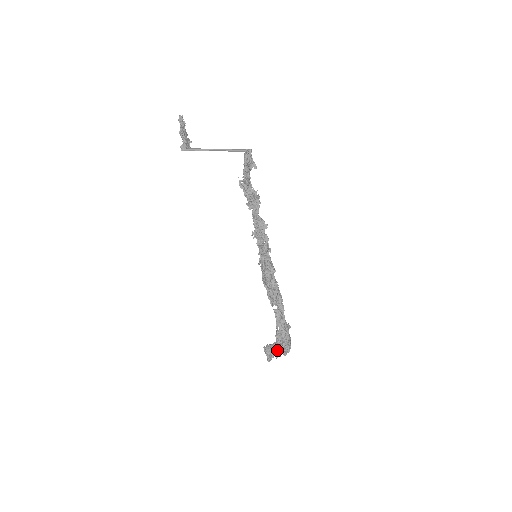
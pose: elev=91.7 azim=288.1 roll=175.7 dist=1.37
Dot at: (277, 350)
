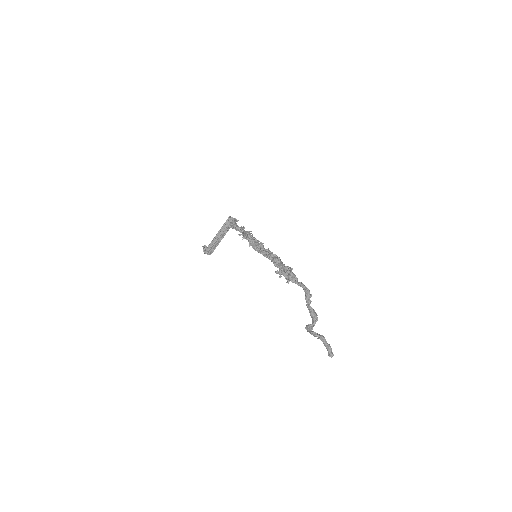
Dot at: (276, 271)
